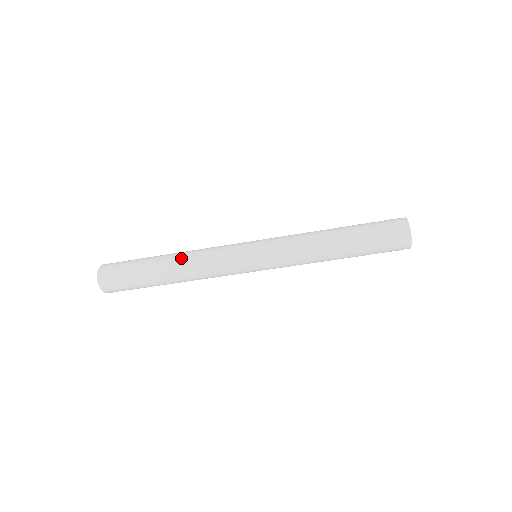
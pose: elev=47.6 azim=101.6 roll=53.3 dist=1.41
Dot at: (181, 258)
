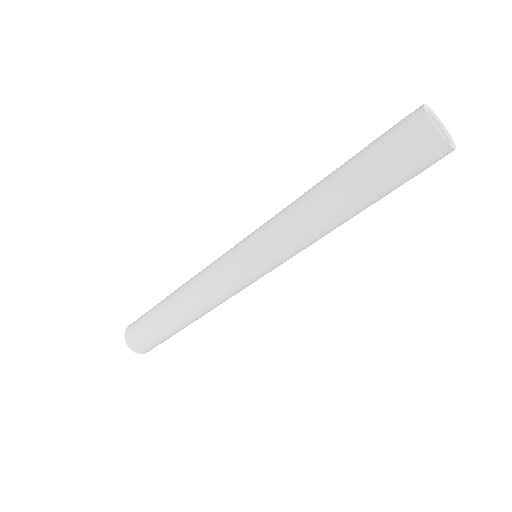
Dot at: (187, 308)
